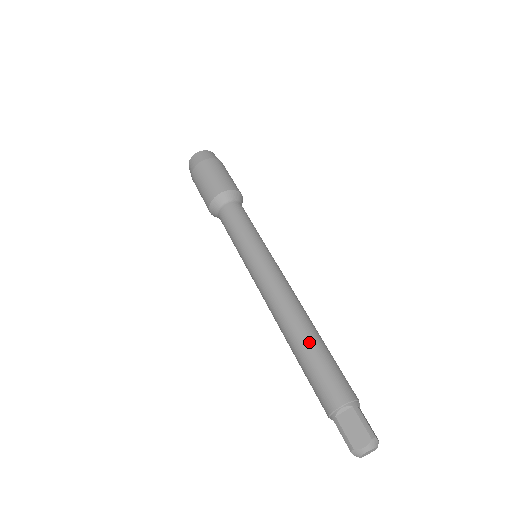
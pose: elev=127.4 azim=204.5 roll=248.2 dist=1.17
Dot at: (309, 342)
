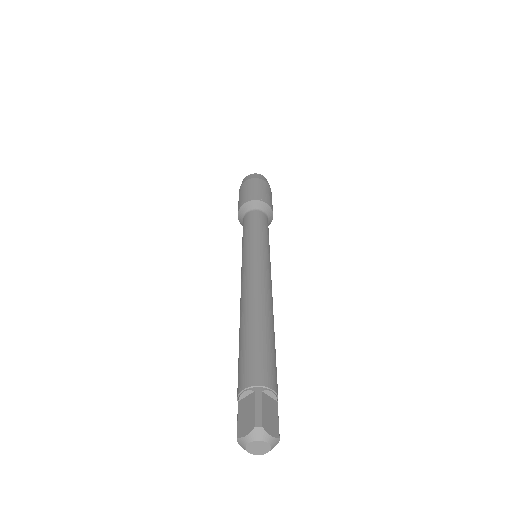
Dot at: (248, 326)
